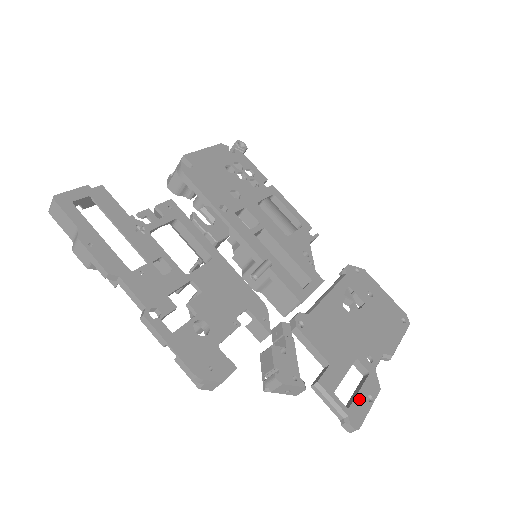
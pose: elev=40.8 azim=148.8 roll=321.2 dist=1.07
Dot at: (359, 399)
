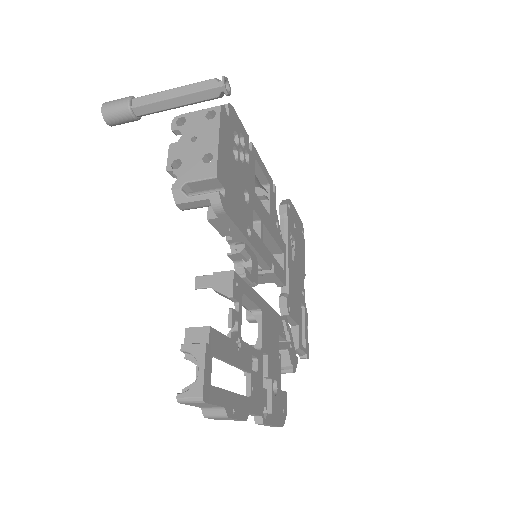
Dot at: (306, 335)
